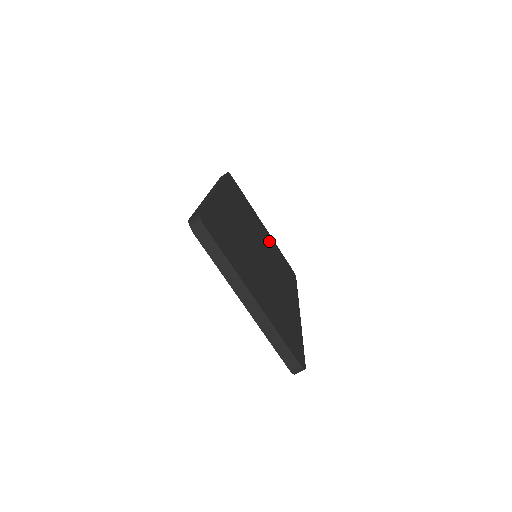
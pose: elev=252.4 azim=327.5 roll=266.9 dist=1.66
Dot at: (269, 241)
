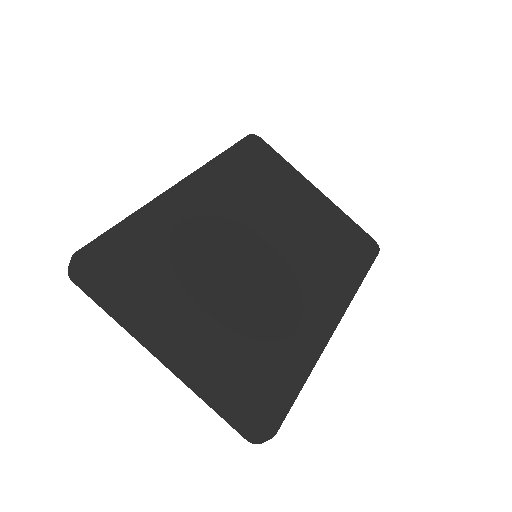
Dot at: (317, 214)
